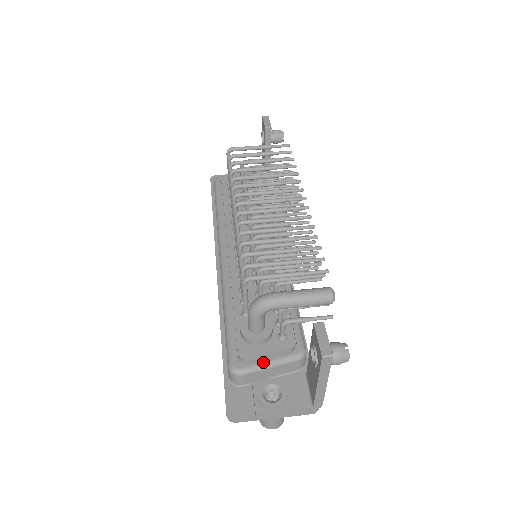
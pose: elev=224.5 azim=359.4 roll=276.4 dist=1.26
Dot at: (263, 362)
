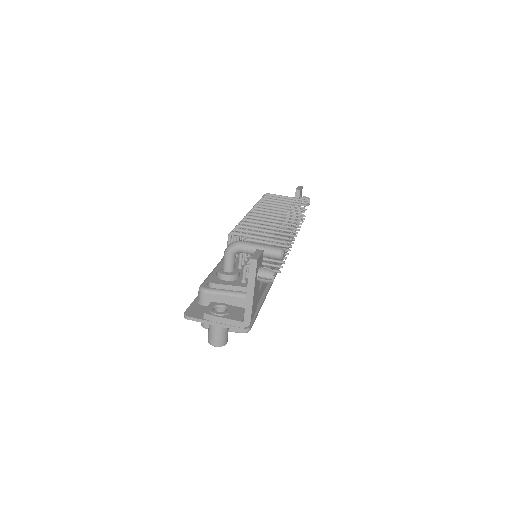
Dot at: (223, 290)
